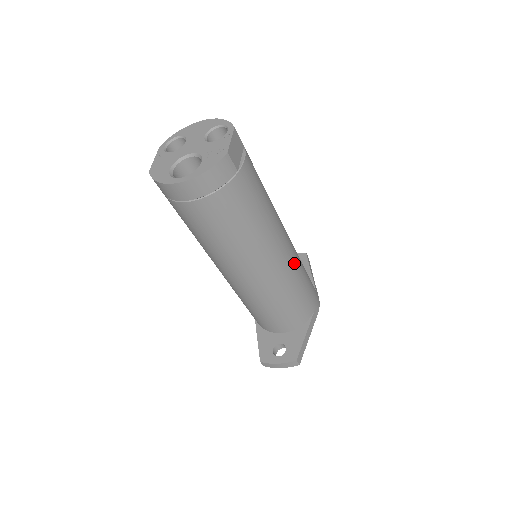
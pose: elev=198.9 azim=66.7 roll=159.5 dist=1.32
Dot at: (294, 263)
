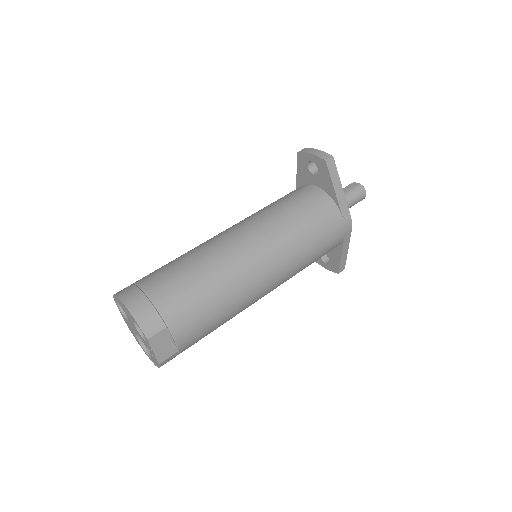
Dot at: (289, 270)
